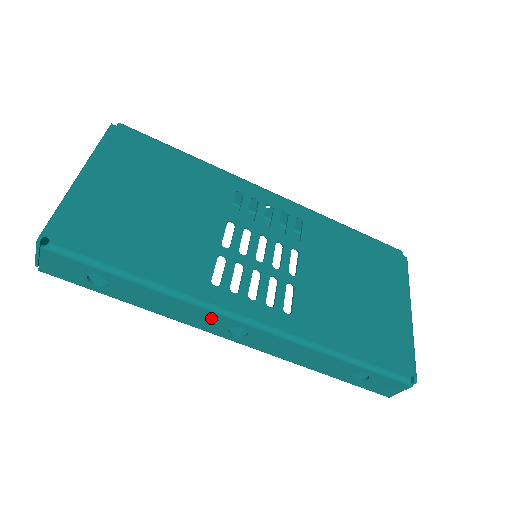
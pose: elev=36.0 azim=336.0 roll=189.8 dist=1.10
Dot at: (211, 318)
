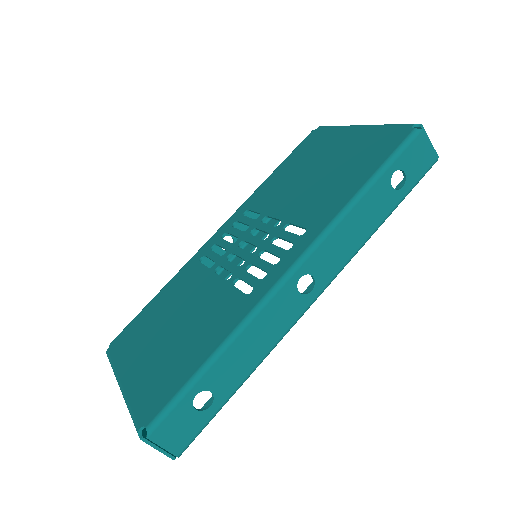
Dot at: (280, 305)
